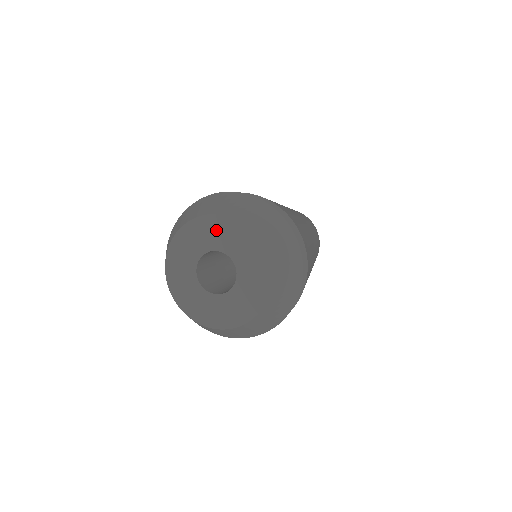
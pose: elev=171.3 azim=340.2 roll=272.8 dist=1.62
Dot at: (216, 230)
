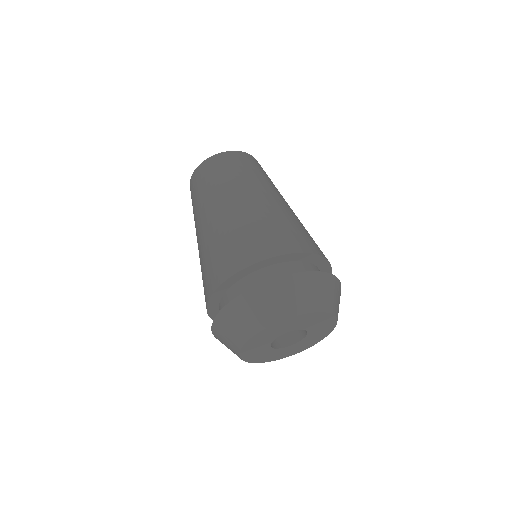
Dot at: (268, 334)
